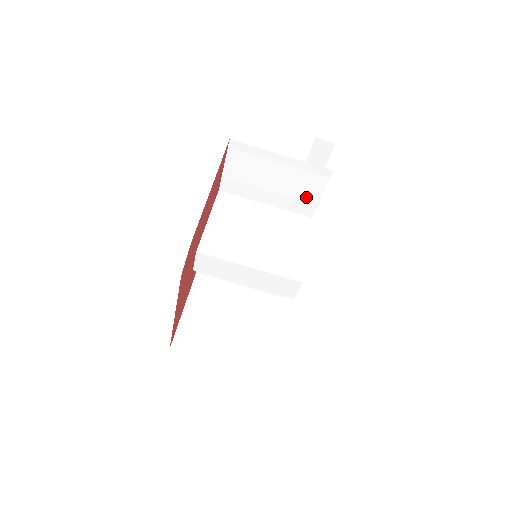
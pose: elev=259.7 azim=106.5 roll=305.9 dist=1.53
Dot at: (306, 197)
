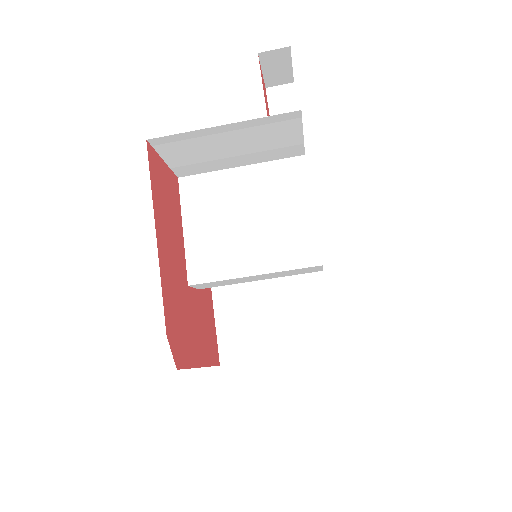
Dot at: (284, 143)
